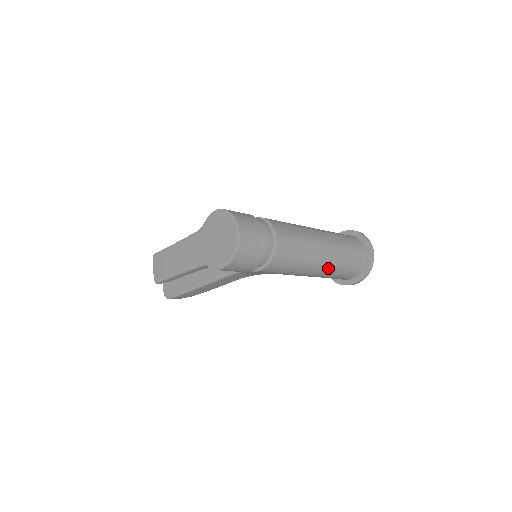
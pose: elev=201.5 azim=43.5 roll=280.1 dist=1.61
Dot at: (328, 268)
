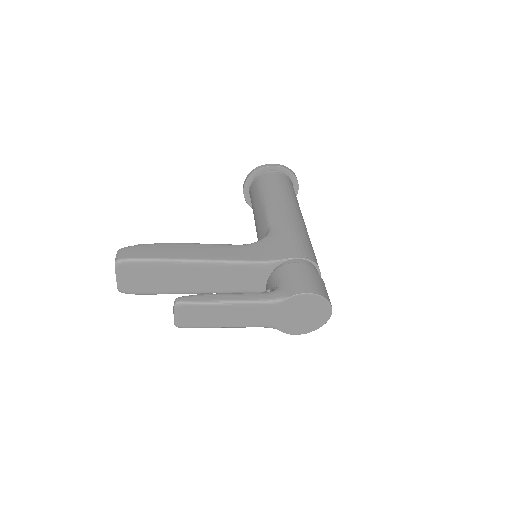
Dot at: occluded
